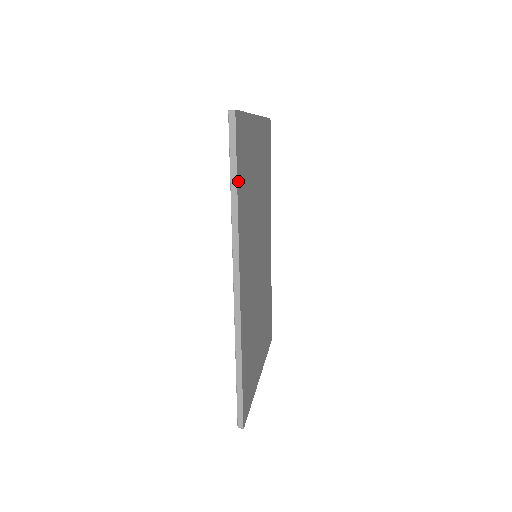
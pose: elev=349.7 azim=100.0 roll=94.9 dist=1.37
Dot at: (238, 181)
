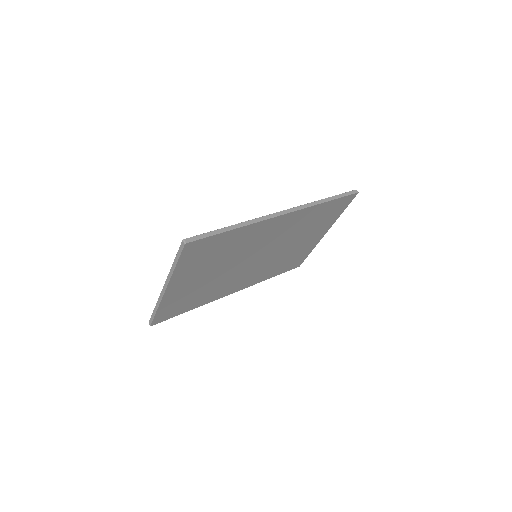
Dot at: (186, 311)
